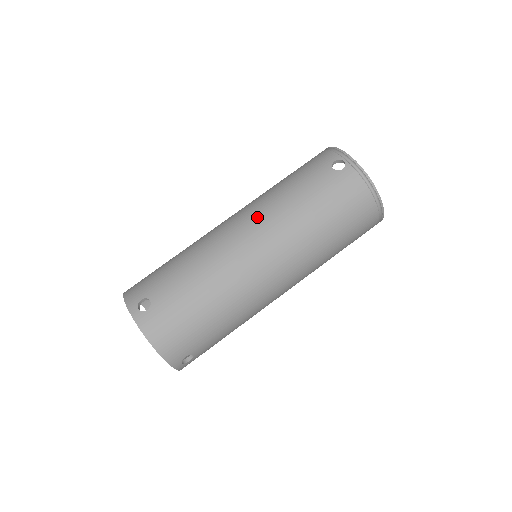
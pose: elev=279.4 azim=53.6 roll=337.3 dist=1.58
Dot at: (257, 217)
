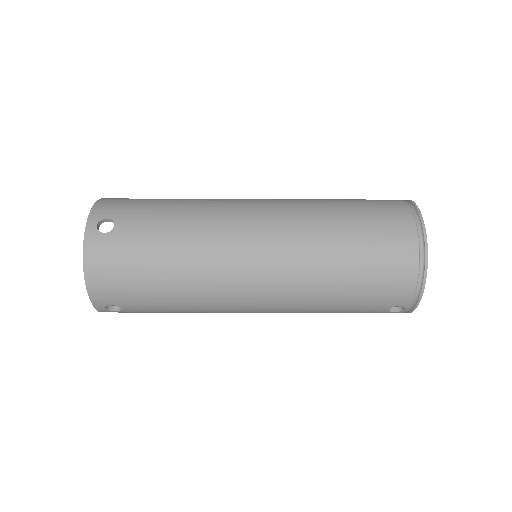
Dot at: (280, 306)
